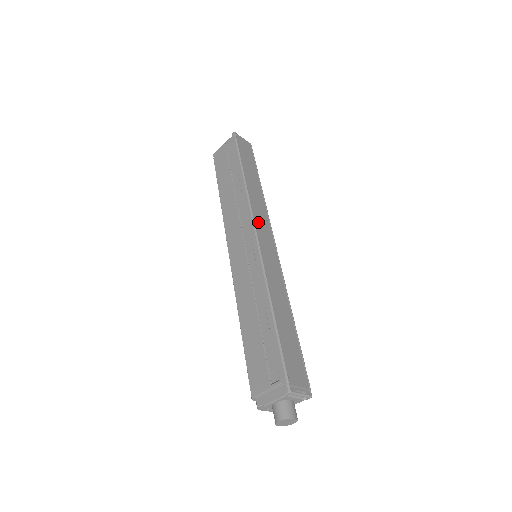
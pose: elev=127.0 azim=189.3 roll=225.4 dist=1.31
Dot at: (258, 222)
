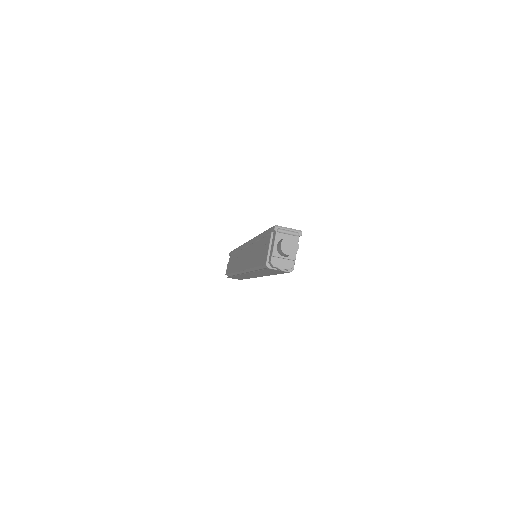
Dot at: occluded
